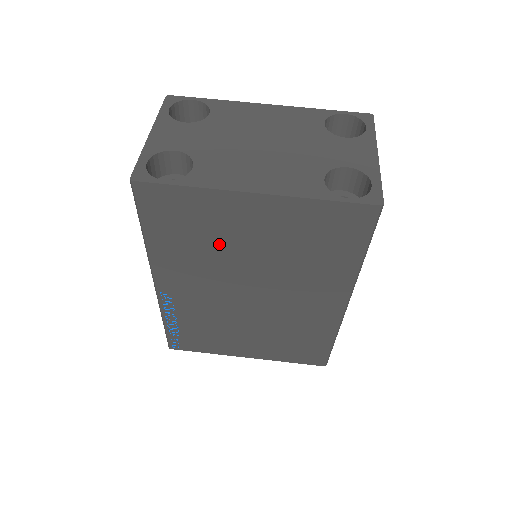
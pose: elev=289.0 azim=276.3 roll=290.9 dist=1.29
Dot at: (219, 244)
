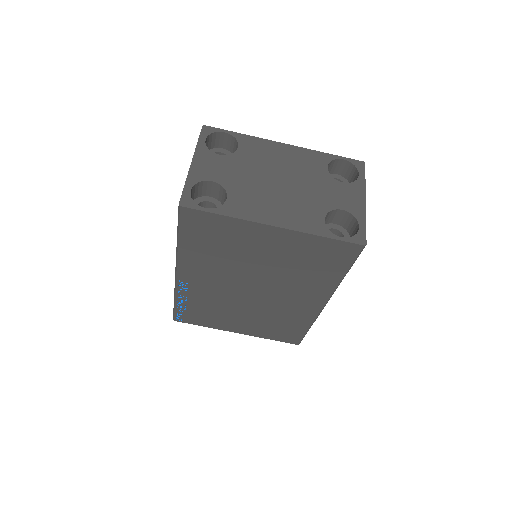
Dot at: (237, 254)
